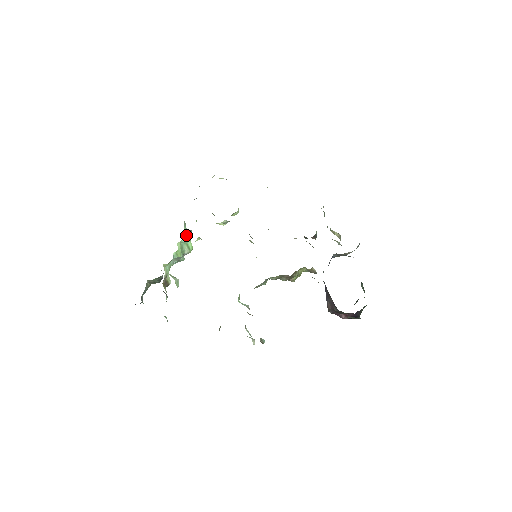
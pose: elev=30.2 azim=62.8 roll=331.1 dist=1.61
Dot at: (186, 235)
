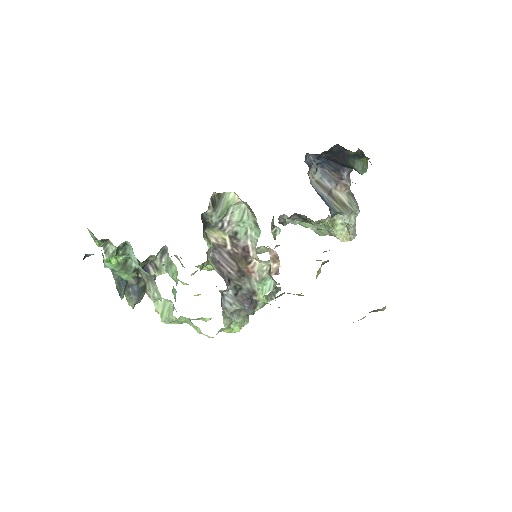
Dot at: occluded
